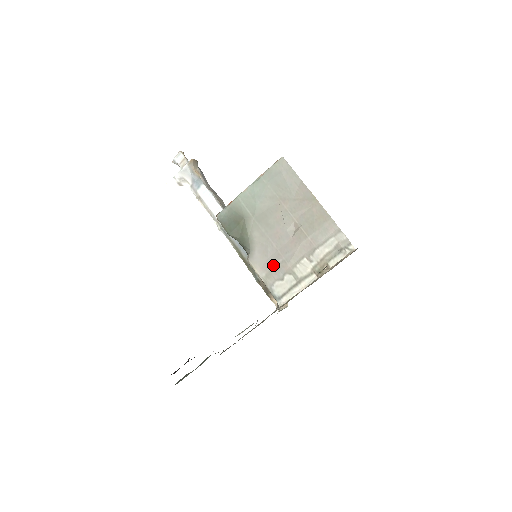
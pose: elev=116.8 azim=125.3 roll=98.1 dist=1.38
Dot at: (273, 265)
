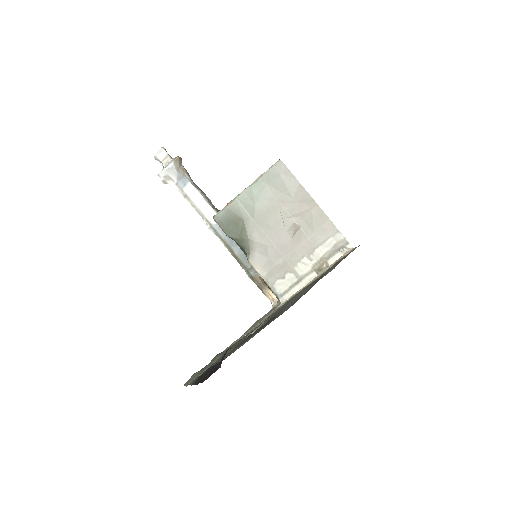
Dot at: (274, 264)
